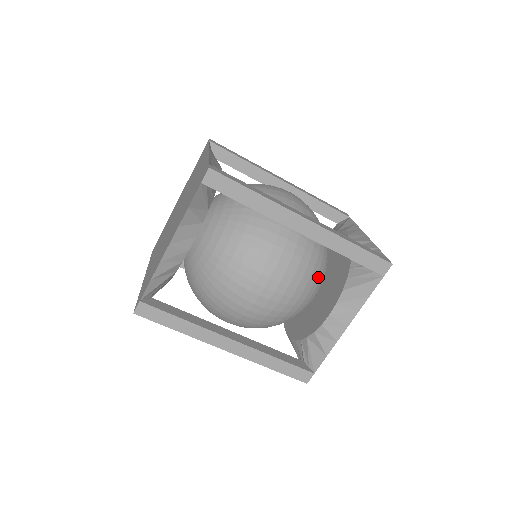
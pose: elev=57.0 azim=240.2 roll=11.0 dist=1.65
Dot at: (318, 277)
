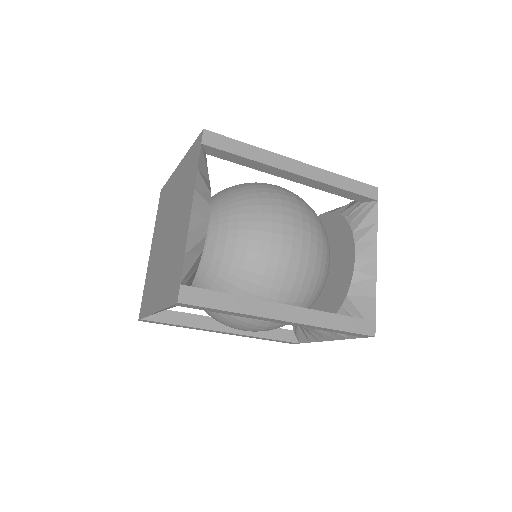
Dot at: occluded
